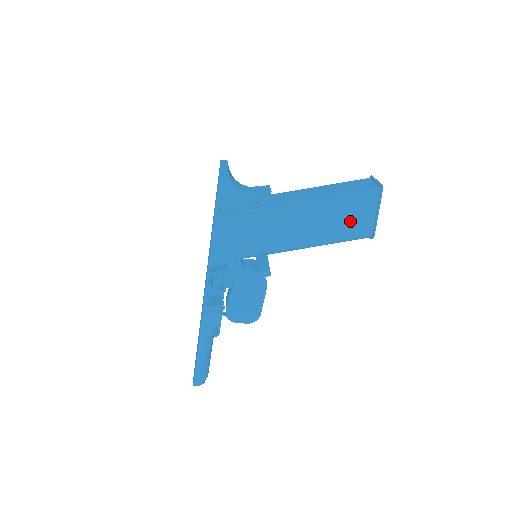
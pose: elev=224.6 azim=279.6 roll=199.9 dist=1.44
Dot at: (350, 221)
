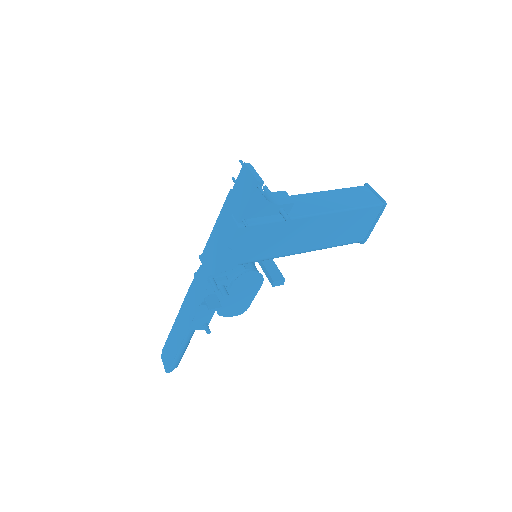
Dot at: (351, 230)
